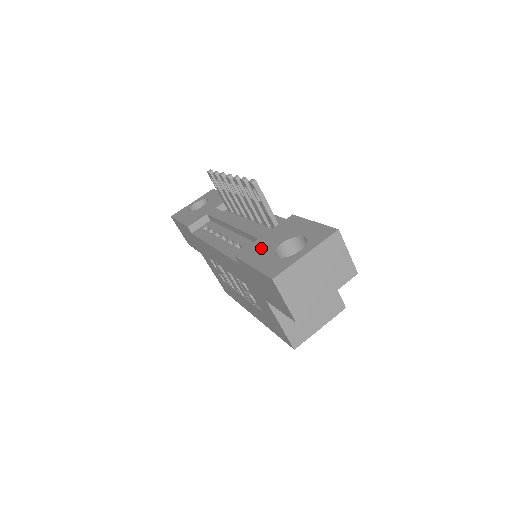
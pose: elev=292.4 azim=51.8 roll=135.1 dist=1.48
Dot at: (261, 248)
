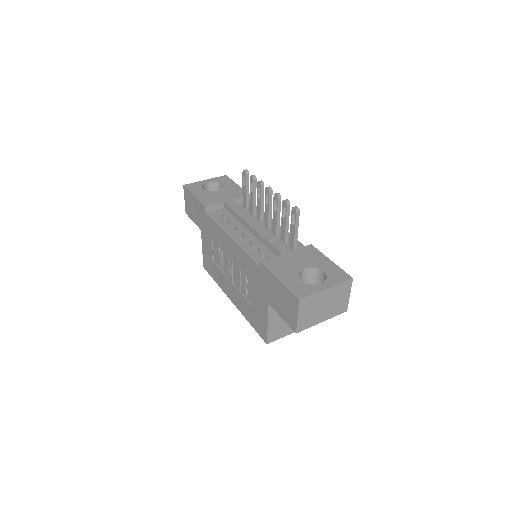
Dot at: (286, 265)
